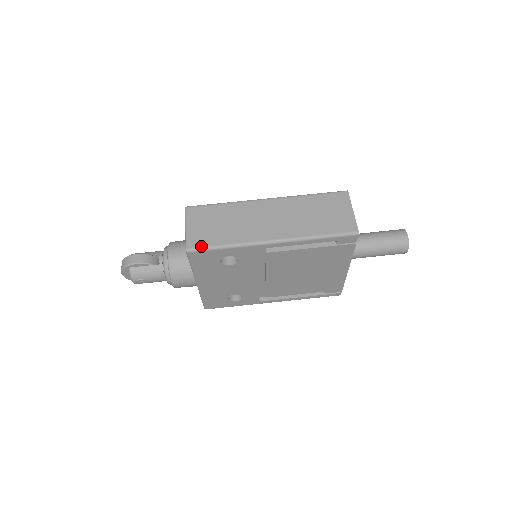
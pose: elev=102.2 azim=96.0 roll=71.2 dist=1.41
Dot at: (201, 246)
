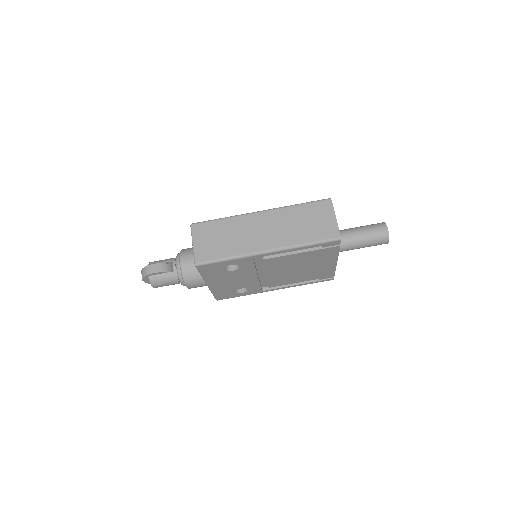
Dot at: (207, 260)
